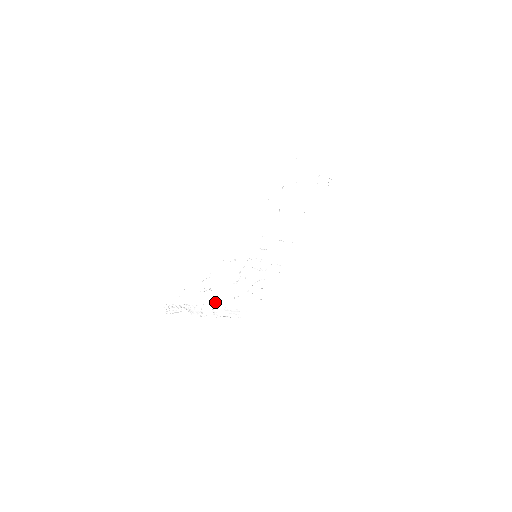
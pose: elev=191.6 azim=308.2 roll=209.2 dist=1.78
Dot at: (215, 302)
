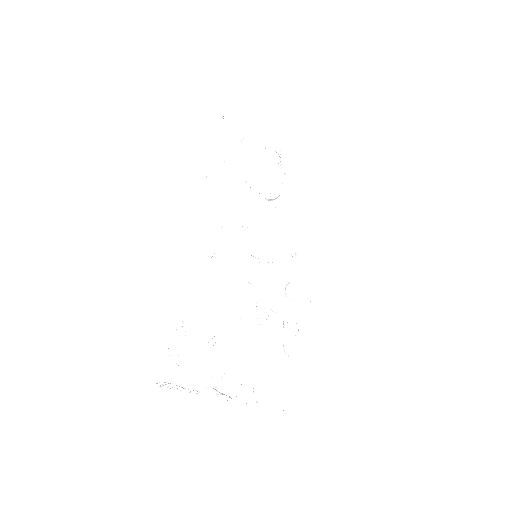
Dot at: occluded
